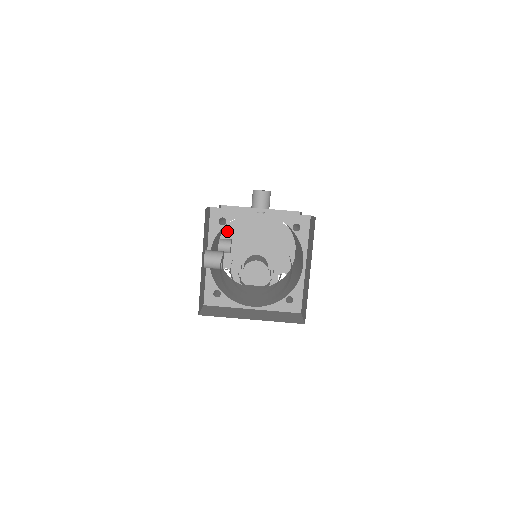
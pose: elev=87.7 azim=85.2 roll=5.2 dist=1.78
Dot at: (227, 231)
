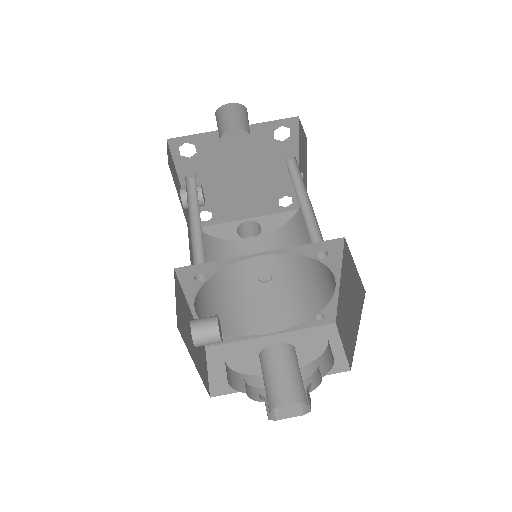
Dot at: (189, 170)
